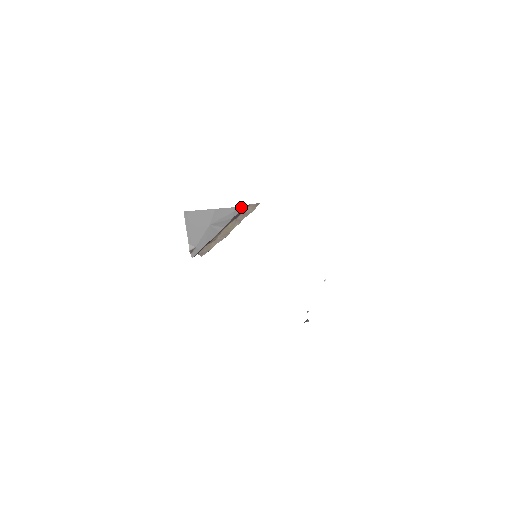
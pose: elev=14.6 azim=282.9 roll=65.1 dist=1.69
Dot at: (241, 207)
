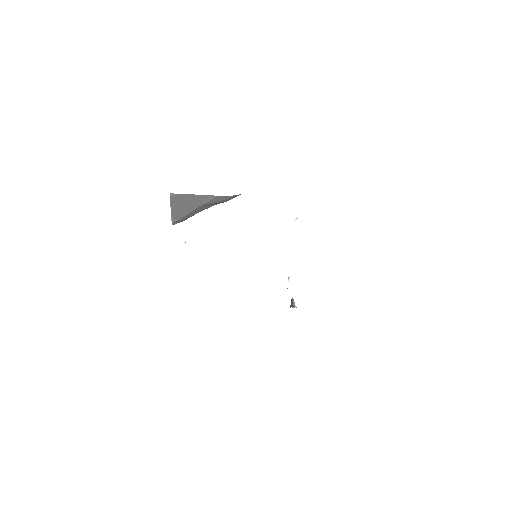
Dot at: (240, 194)
